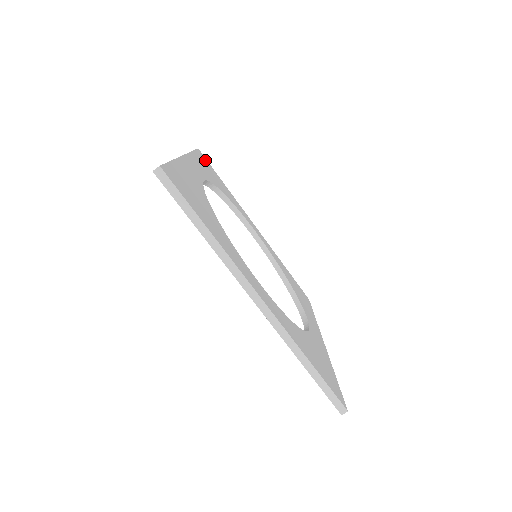
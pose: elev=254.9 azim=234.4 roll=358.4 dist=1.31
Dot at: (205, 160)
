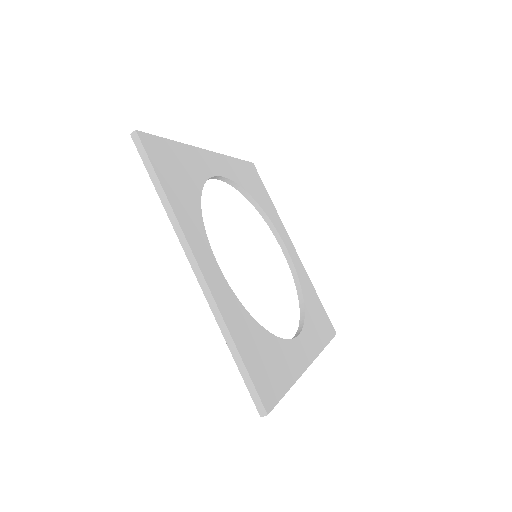
Dot at: (254, 173)
